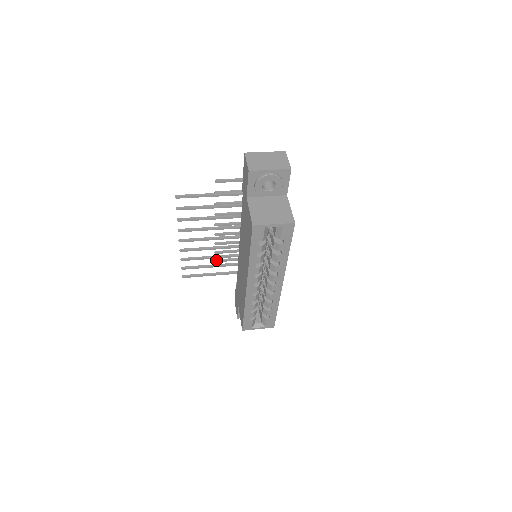
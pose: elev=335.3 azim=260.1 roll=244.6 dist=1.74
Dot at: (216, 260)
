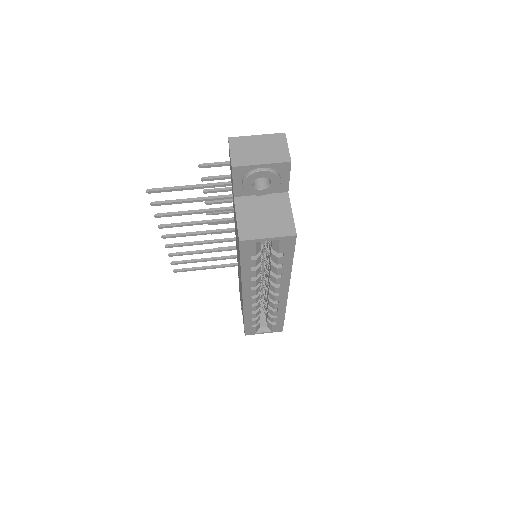
Dot at: occluded
